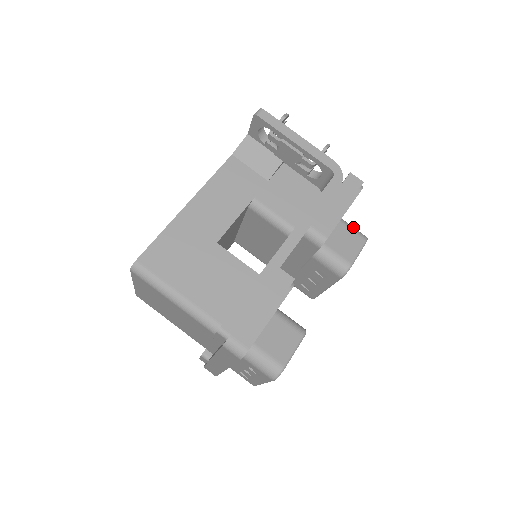
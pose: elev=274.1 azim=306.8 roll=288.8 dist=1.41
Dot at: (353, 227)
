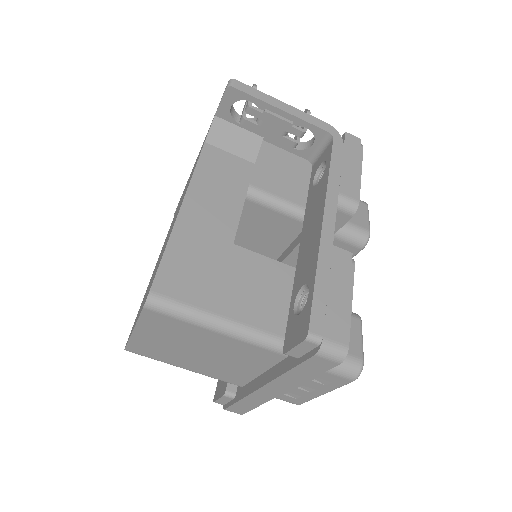
Dot at: occluded
